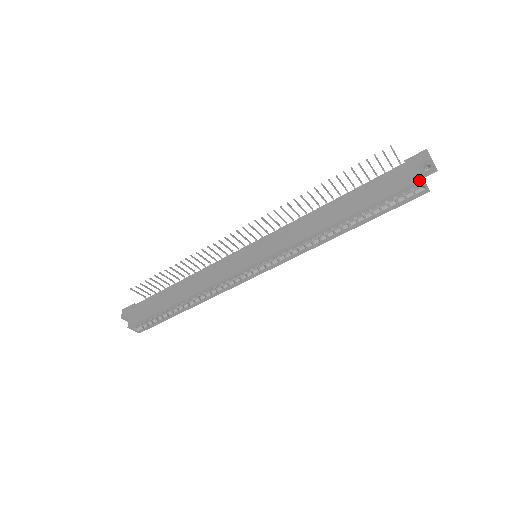
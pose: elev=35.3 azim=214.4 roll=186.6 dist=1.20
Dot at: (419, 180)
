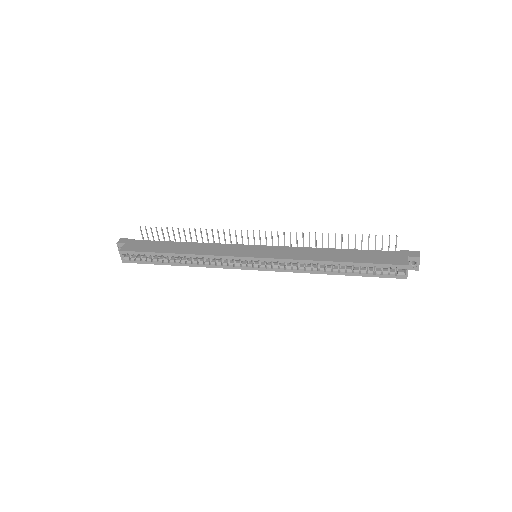
Dot at: (405, 264)
